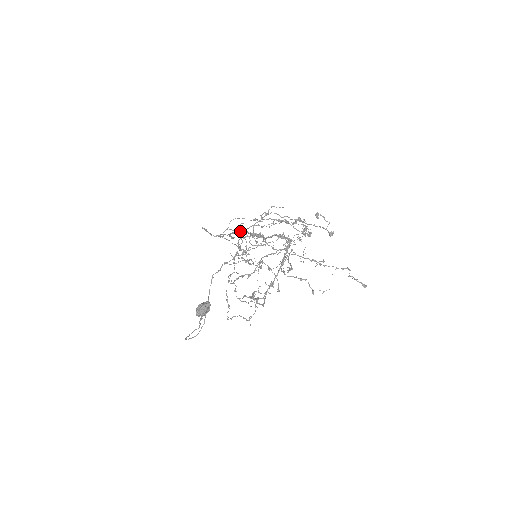
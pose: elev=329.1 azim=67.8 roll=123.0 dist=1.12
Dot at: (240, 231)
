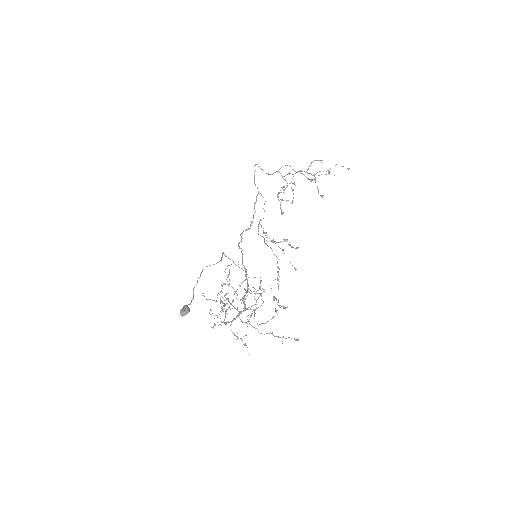
Dot at: occluded
